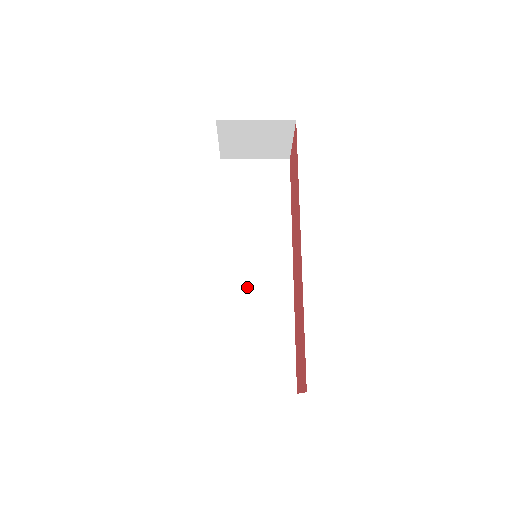
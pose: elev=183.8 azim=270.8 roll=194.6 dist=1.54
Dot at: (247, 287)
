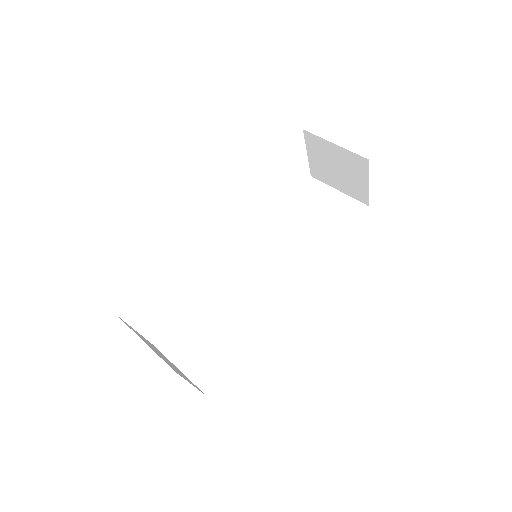
Dot at: (244, 285)
